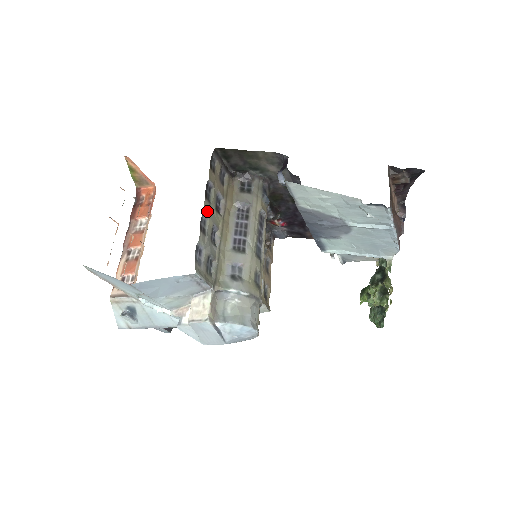
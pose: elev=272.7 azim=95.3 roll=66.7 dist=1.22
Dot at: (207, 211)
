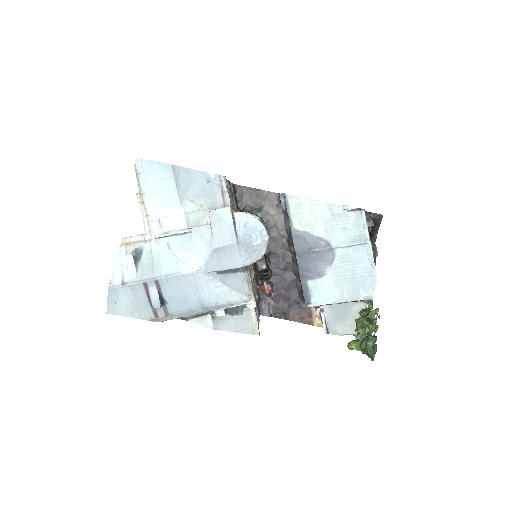
Dot at: occluded
